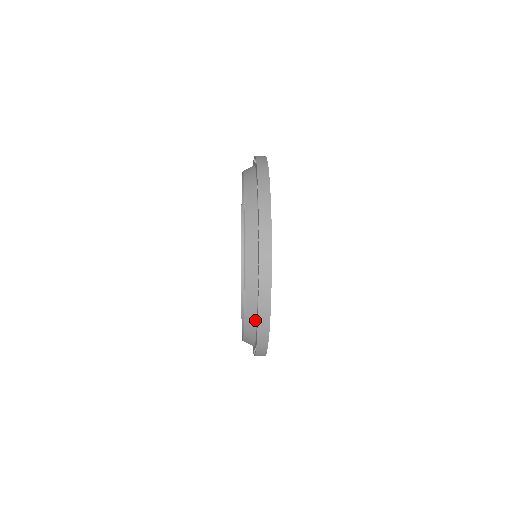
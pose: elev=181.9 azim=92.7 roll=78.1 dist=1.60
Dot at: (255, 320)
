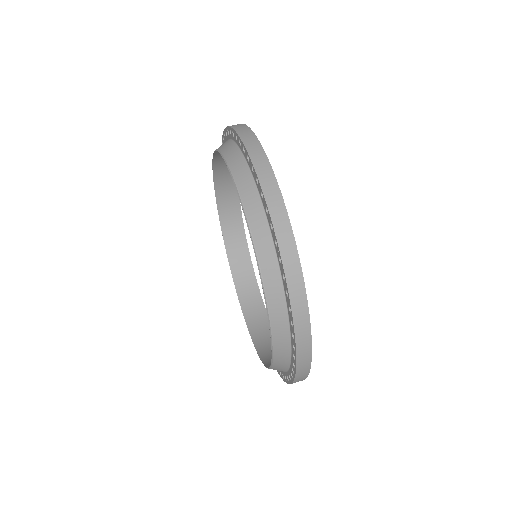
Dot at: occluded
